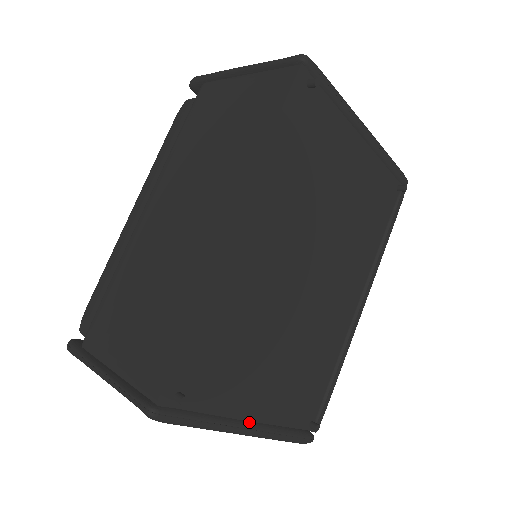
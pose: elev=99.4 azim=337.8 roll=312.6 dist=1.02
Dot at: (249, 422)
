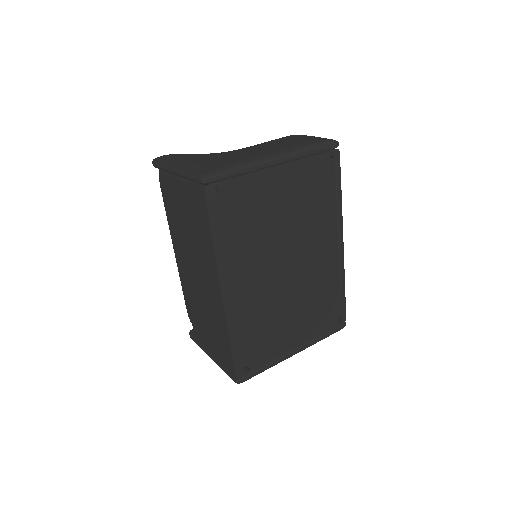
Dot at: (294, 349)
